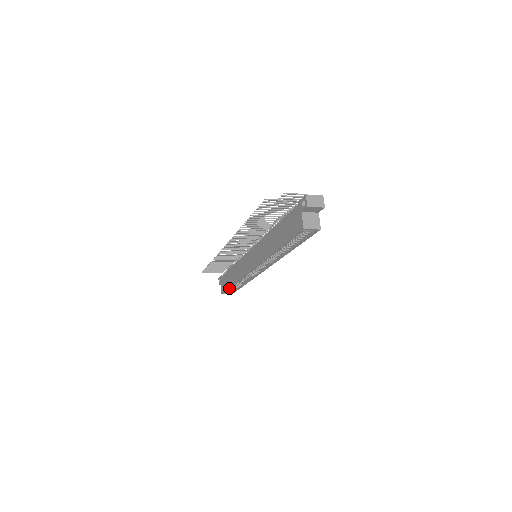
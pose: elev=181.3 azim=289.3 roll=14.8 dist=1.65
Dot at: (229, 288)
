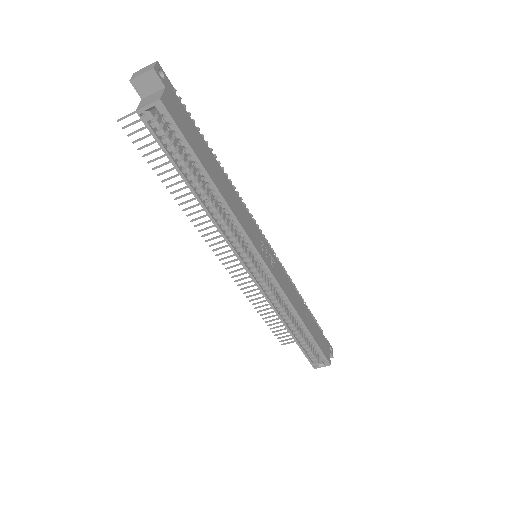
Dot at: (299, 346)
